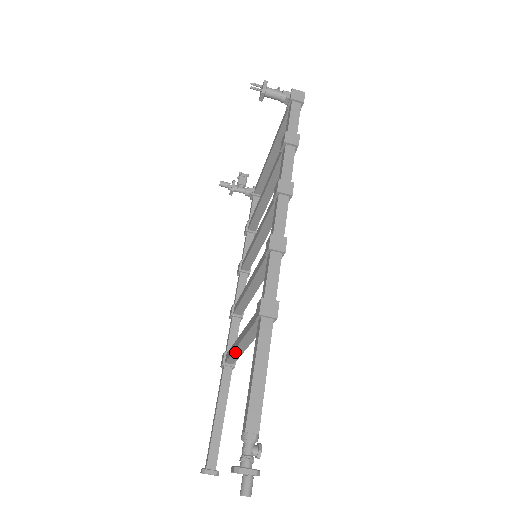
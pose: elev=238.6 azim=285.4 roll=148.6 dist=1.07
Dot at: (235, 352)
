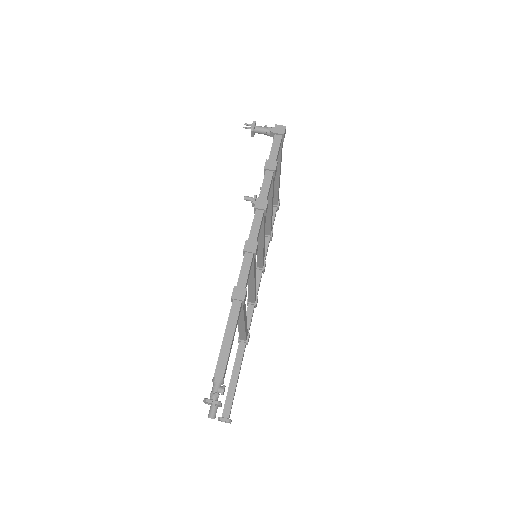
Dot at: (240, 330)
